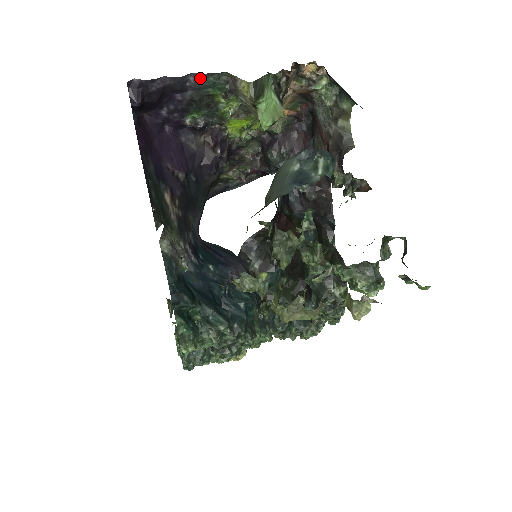
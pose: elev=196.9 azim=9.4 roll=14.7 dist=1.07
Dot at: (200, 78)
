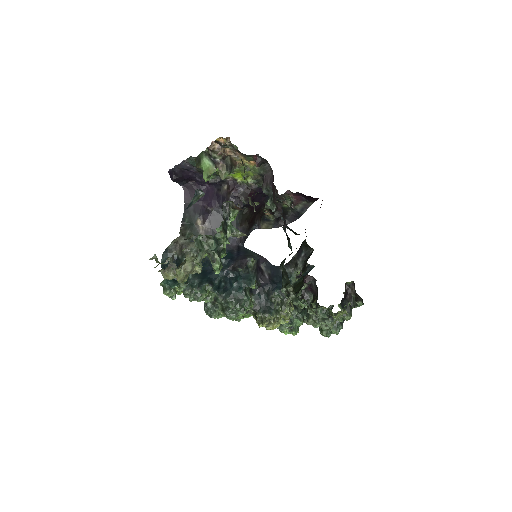
Dot at: (187, 162)
